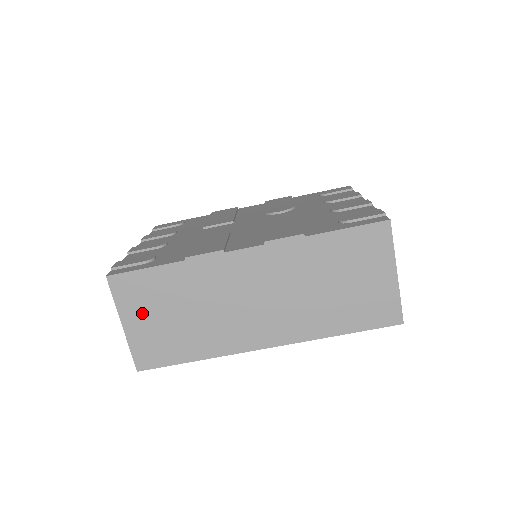
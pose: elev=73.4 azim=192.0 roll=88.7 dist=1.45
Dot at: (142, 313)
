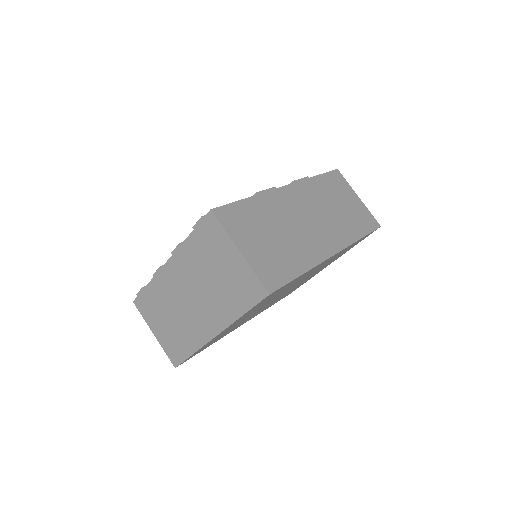
Dot at: (249, 238)
